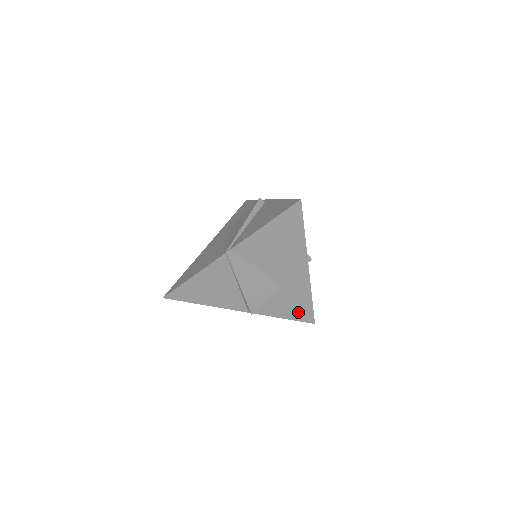
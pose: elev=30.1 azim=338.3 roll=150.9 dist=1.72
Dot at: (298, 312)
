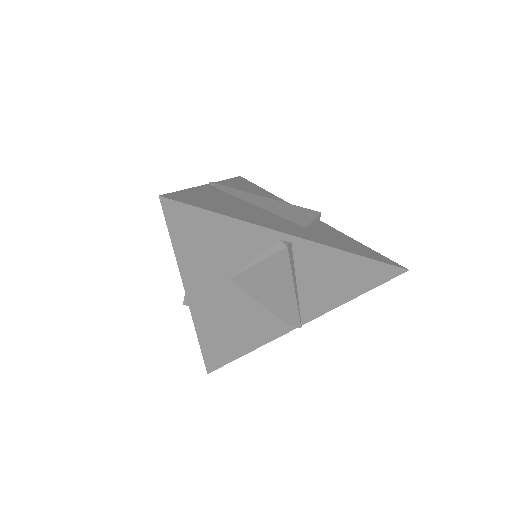
Dot at: occluded
